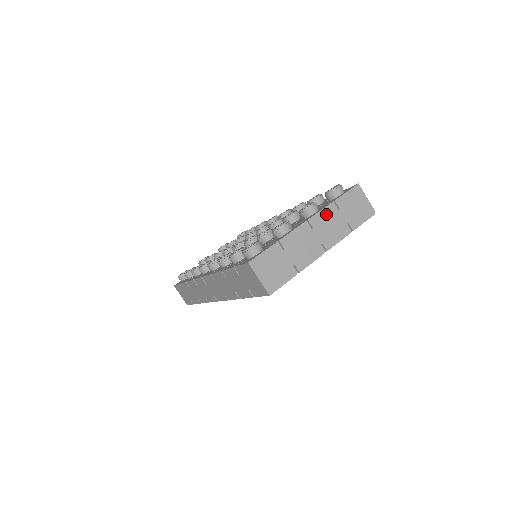
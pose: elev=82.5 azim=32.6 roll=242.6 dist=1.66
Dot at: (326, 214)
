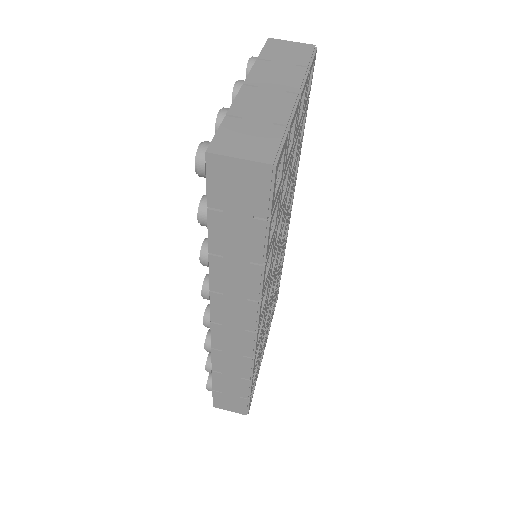
Dot at: (260, 71)
